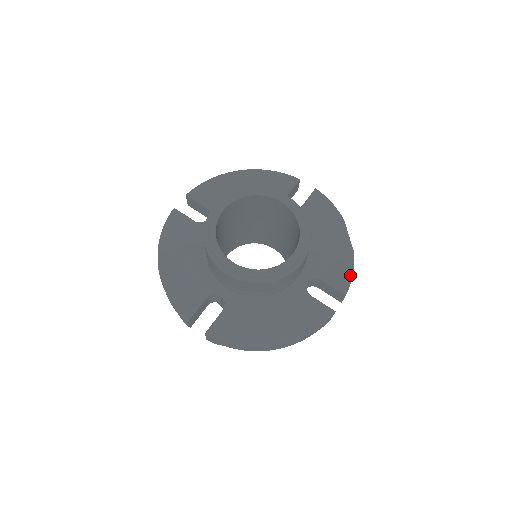
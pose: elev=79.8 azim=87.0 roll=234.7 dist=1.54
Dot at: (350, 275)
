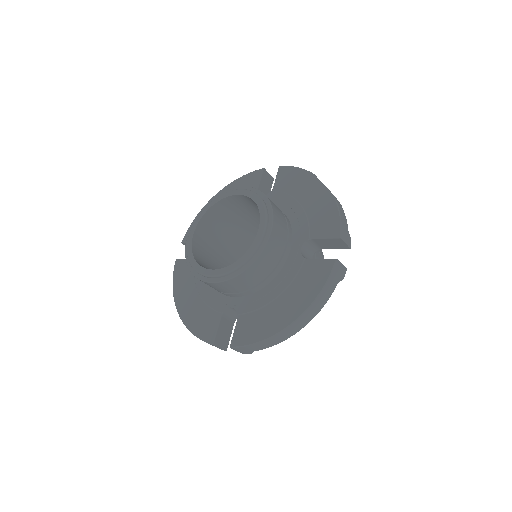
Dot at: (337, 217)
